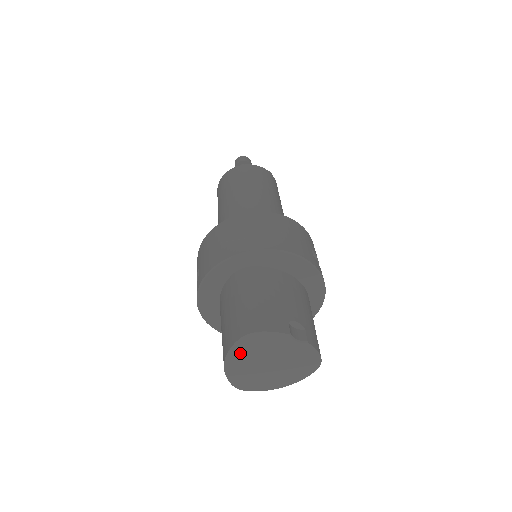
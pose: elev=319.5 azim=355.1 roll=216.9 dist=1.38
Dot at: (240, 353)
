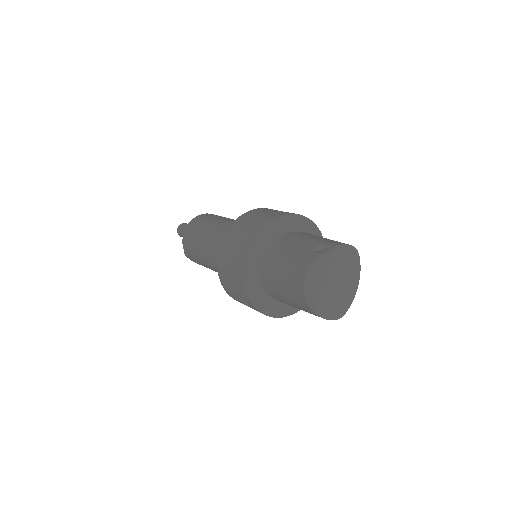
Dot at: (314, 297)
